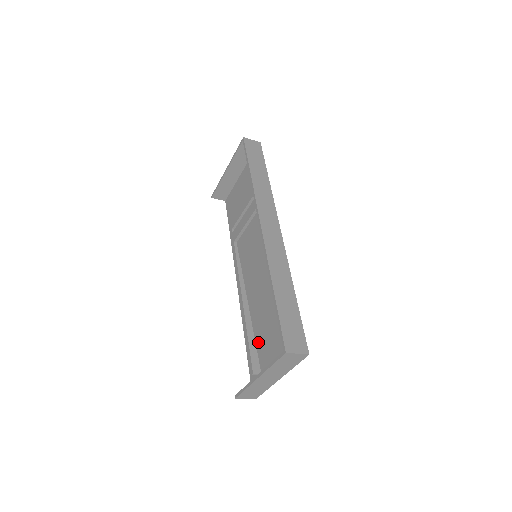
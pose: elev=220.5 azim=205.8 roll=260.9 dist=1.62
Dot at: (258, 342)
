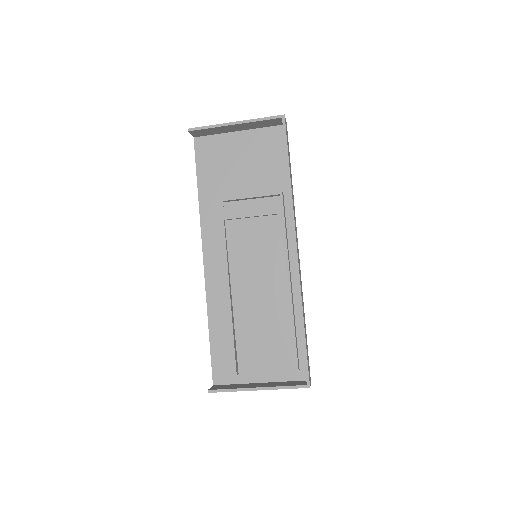
Dot at: (241, 344)
